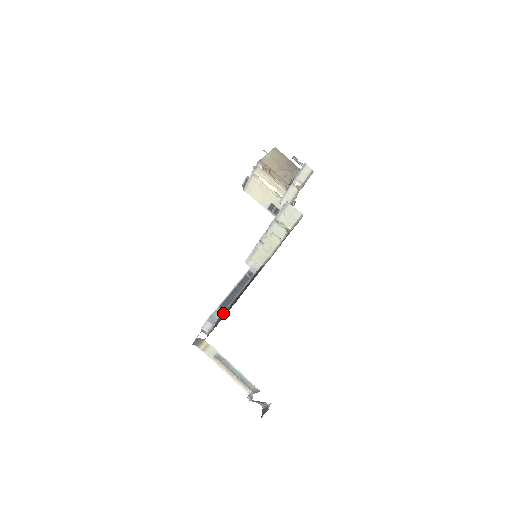
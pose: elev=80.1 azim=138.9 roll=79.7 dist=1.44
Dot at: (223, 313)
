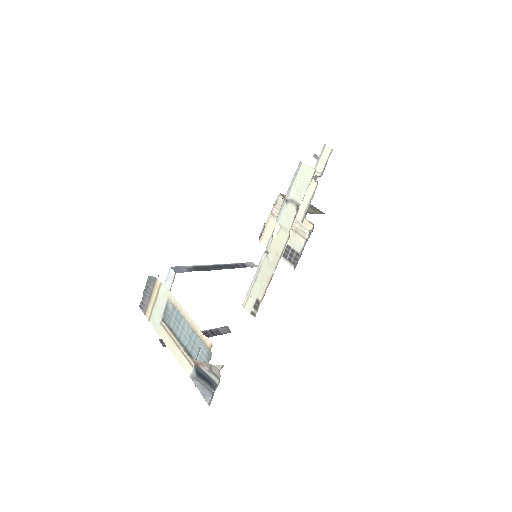
Dot at: (194, 270)
